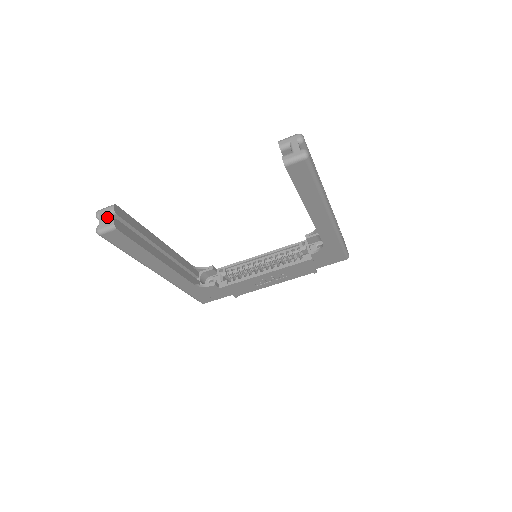
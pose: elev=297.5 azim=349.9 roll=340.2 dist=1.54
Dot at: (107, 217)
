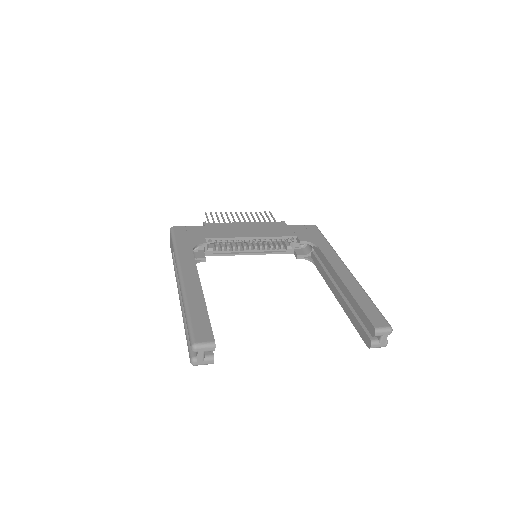
Dot at: occluded
